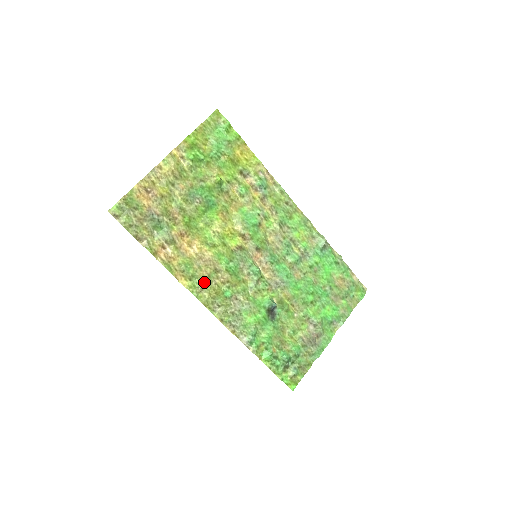
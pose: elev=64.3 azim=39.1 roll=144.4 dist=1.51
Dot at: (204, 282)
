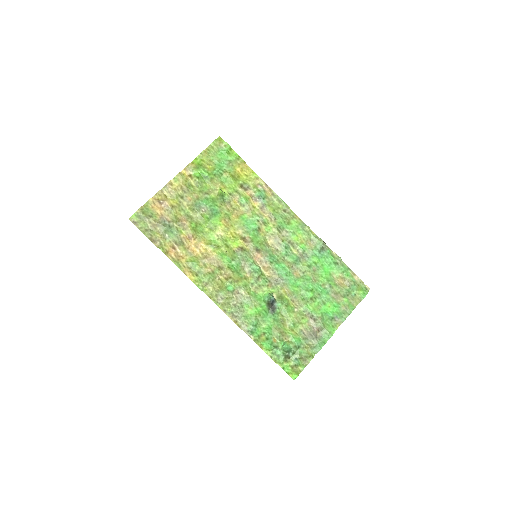
Dot at: (208, 277)
